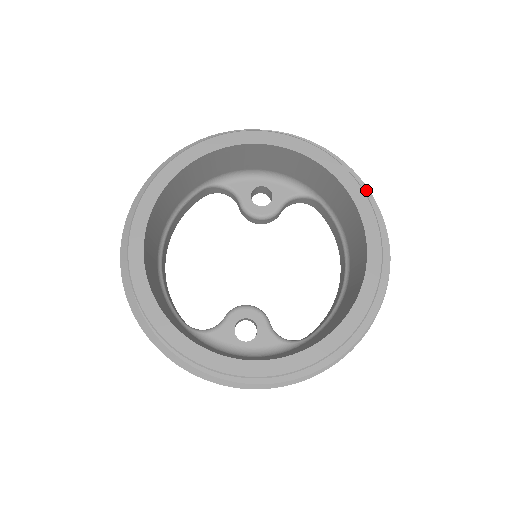
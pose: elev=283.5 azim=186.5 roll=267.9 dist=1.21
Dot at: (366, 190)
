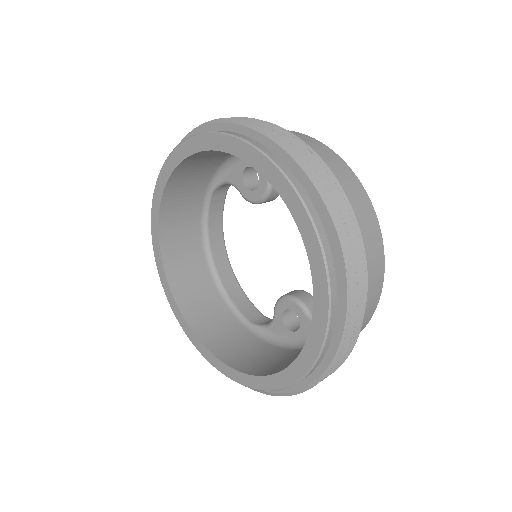
Dot at: (285, 156)
